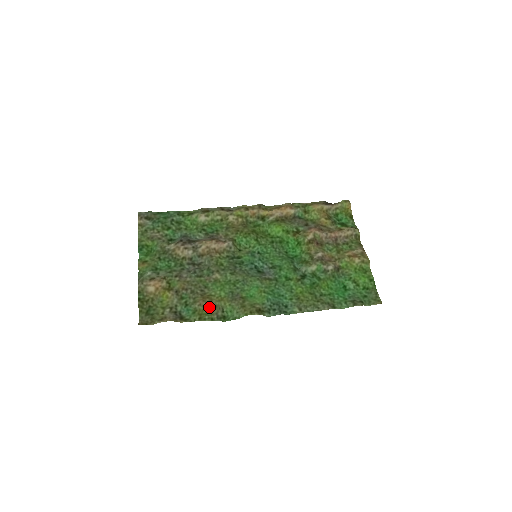
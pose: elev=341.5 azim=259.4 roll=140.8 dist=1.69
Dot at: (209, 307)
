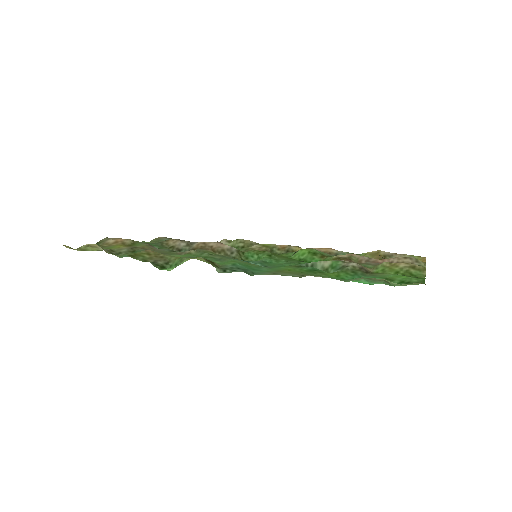
Dot at: (153, 254)
